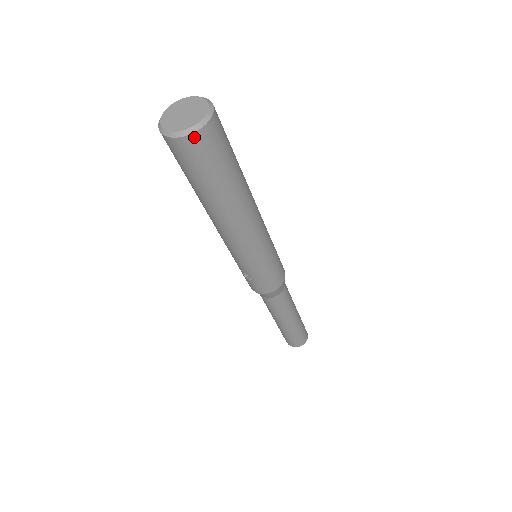
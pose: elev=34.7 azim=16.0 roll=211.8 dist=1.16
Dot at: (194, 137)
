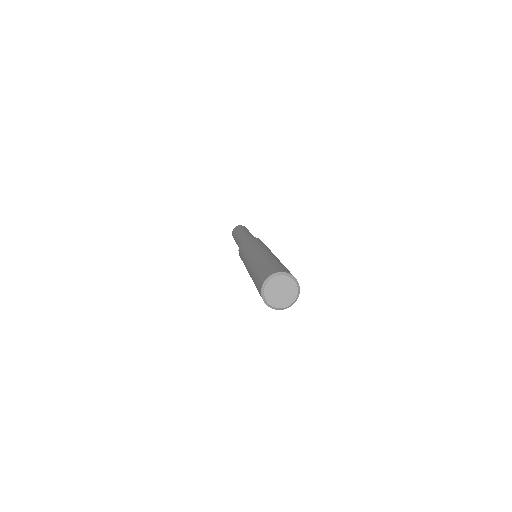
Dot at: (290, 305)
